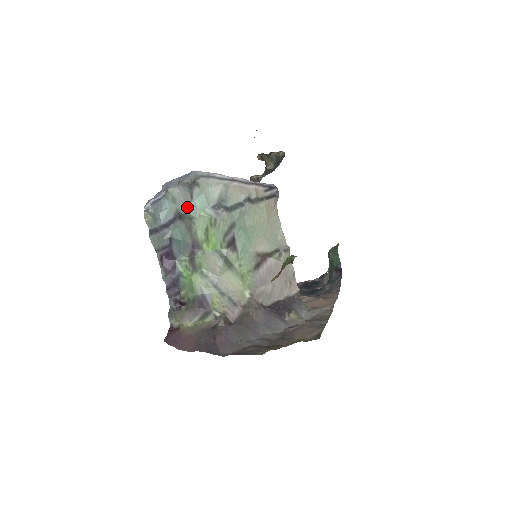
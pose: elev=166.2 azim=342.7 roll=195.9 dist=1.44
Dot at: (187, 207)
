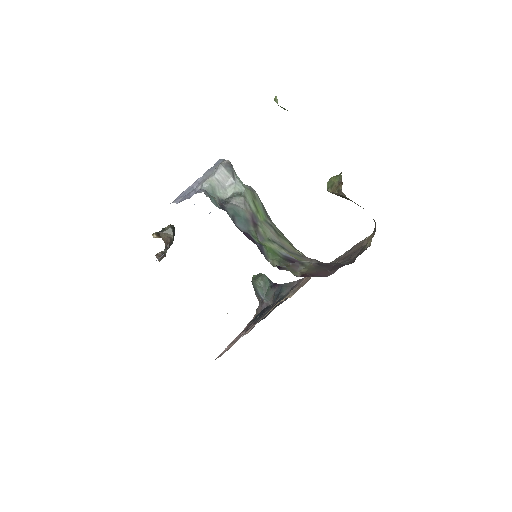
Dot at: (231, 188)
